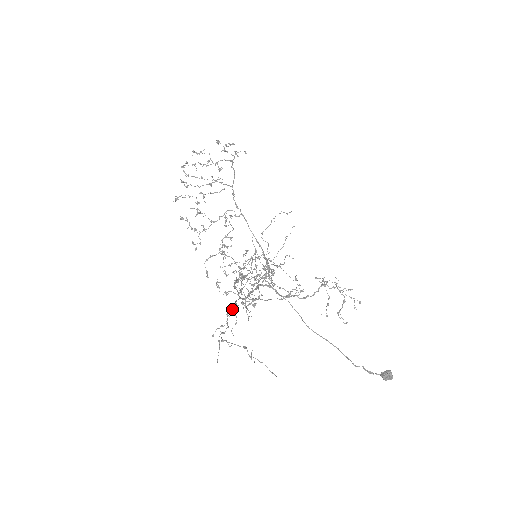
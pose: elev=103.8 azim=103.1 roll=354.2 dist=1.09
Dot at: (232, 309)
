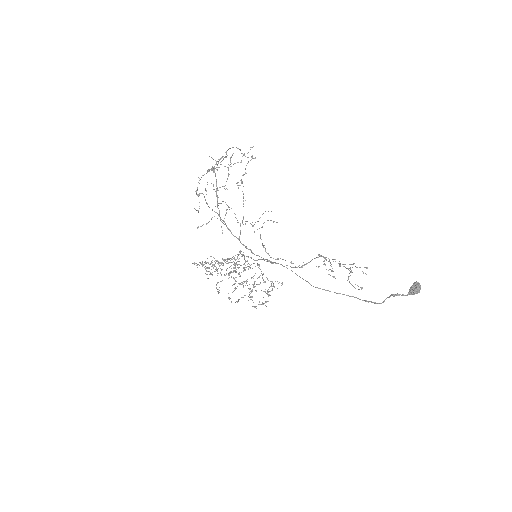
Dot at: occluded
